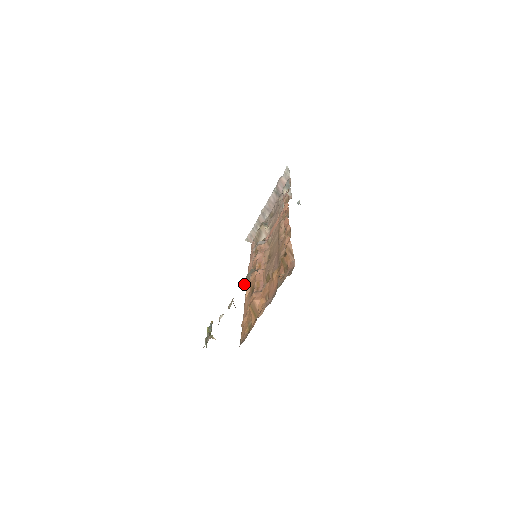
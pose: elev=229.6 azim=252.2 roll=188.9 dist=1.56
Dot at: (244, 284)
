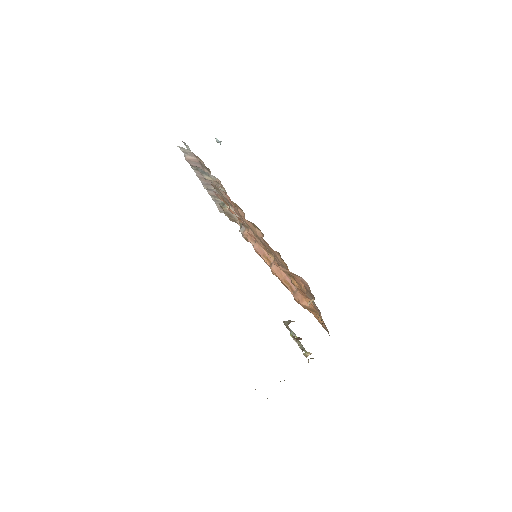
Dot at: occluded
